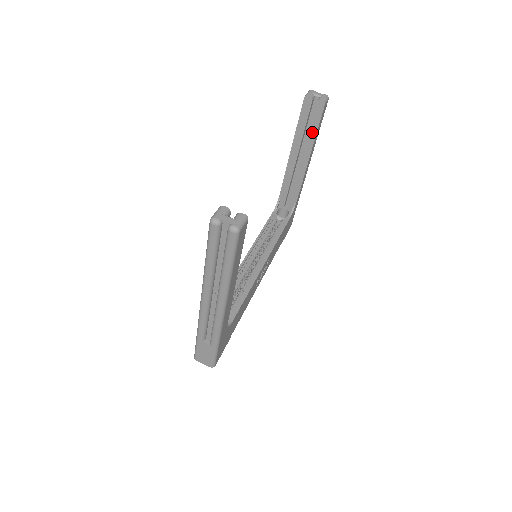
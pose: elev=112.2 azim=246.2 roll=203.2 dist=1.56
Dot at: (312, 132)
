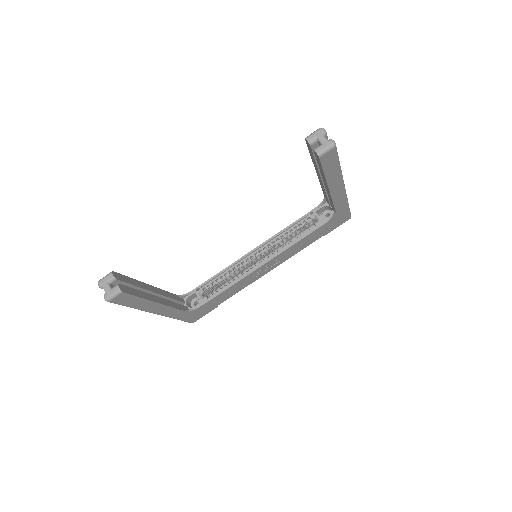
Dot at: (321, 171)
